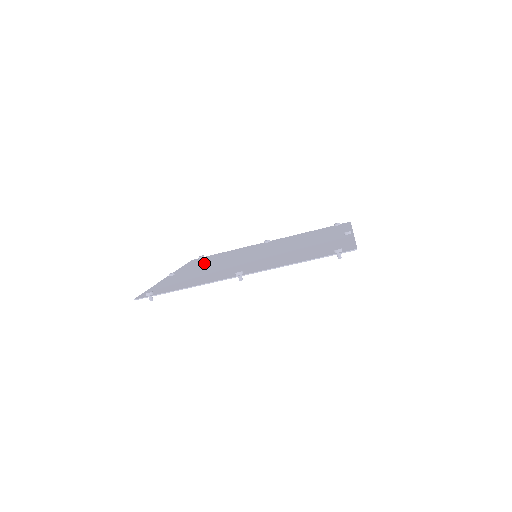
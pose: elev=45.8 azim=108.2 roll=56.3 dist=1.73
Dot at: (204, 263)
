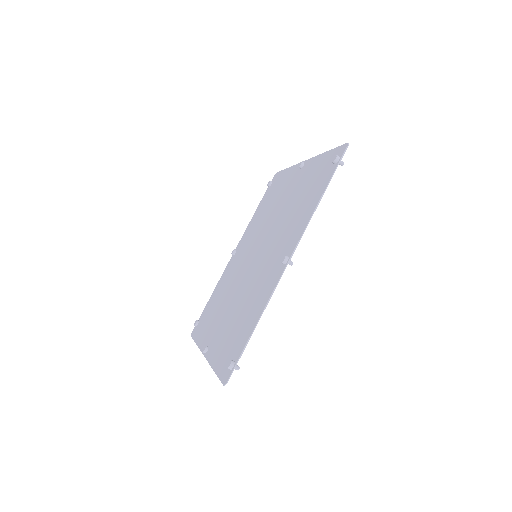
Dot at: (214, 316)
